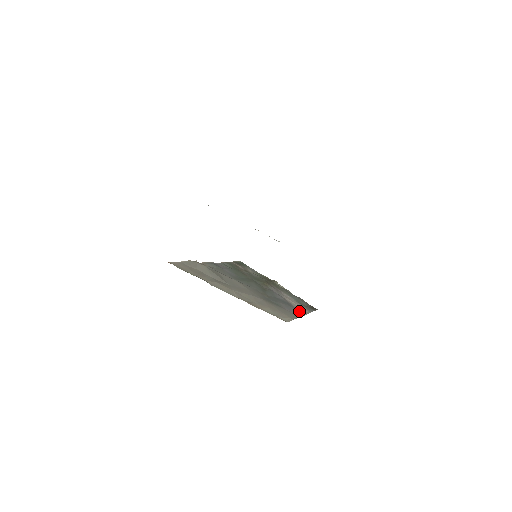
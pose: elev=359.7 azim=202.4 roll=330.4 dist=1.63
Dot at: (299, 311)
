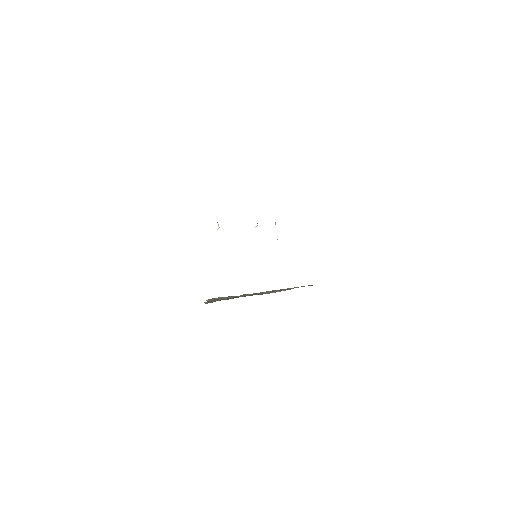
Dot at: occluded
